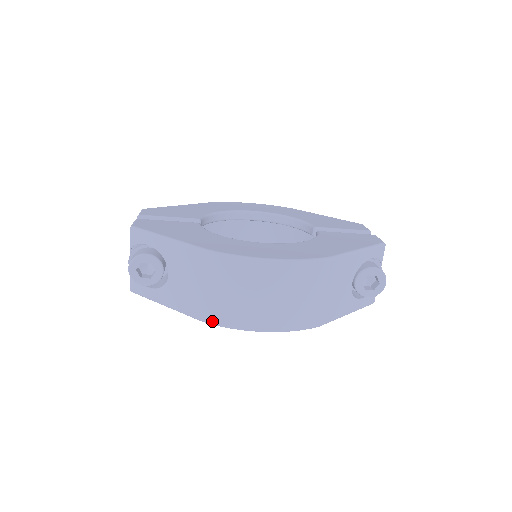
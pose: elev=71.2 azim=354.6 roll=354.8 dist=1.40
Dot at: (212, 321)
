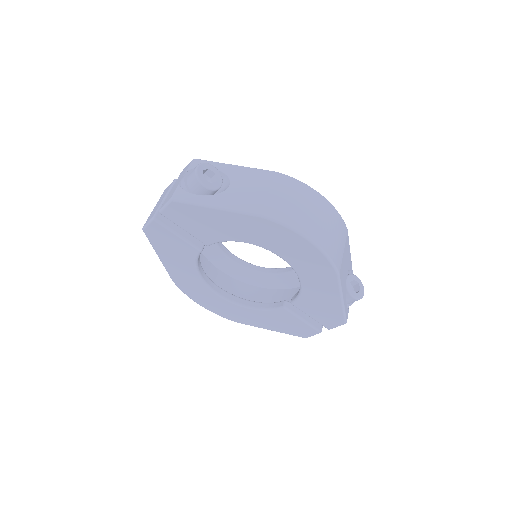
Dot at: (271, 215)
